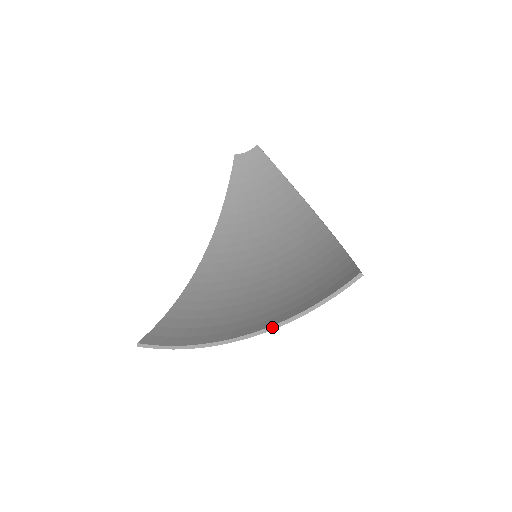
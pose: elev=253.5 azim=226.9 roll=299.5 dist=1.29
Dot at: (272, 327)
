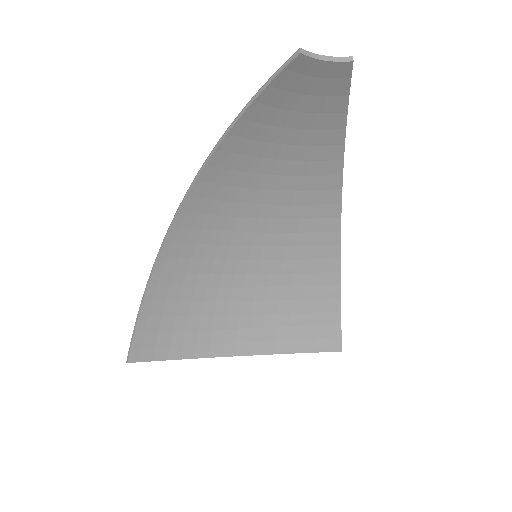
Dot at: occluded
